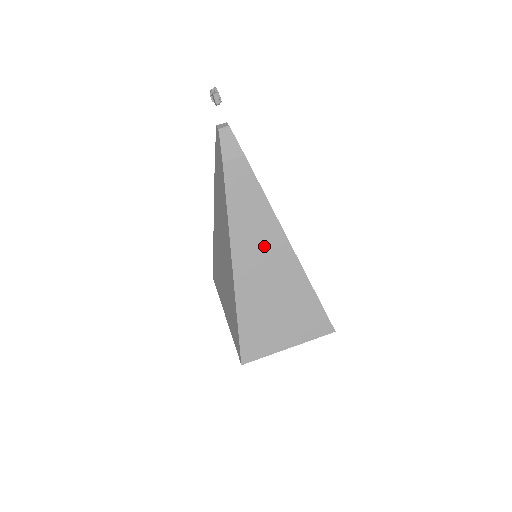
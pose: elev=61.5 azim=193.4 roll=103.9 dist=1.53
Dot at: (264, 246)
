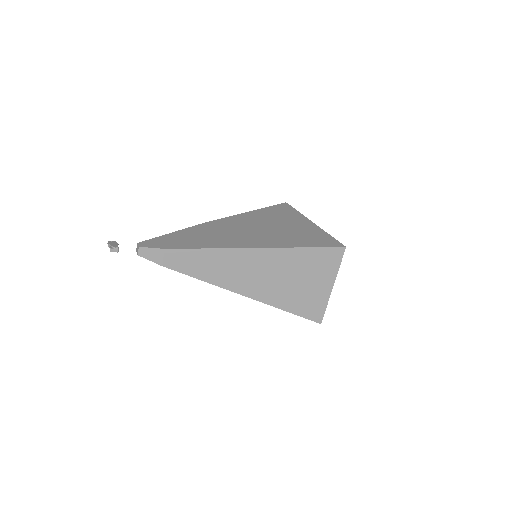
Dot at: (241, 267)
